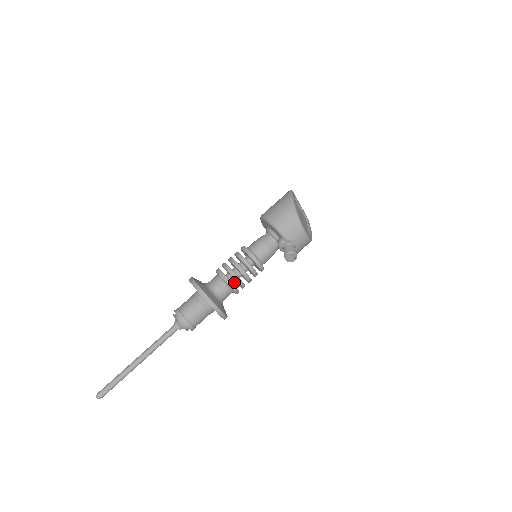
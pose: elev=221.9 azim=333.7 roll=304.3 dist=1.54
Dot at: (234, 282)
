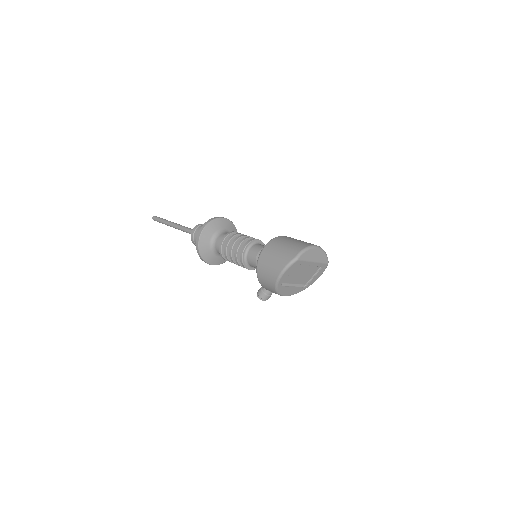
Dot at: occluded
